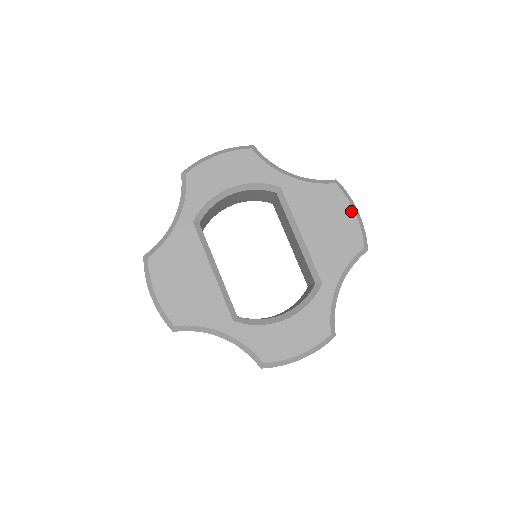
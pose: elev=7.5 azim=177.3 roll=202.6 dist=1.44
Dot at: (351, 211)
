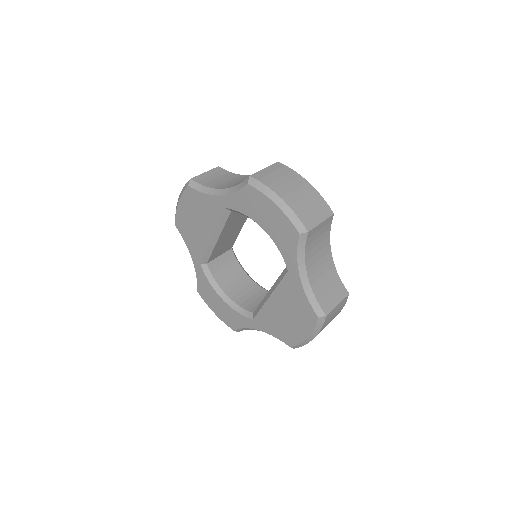
Dot at: (307, 334)
